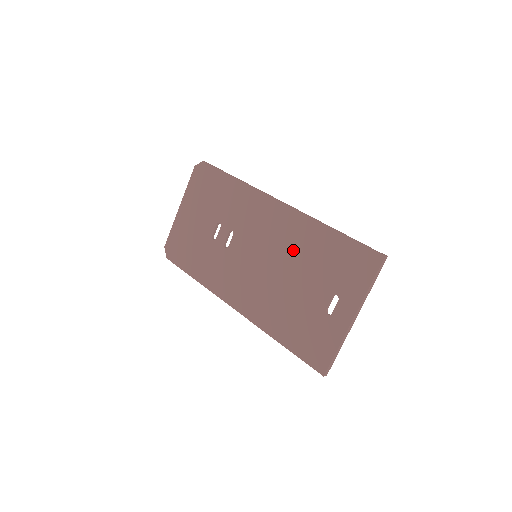
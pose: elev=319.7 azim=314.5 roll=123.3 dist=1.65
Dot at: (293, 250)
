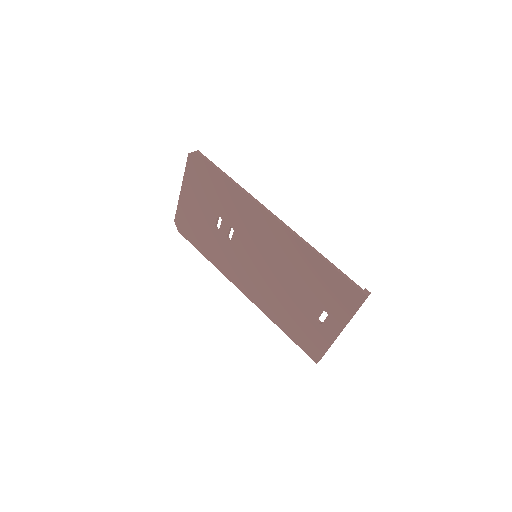
Dot at: (288, 264)
